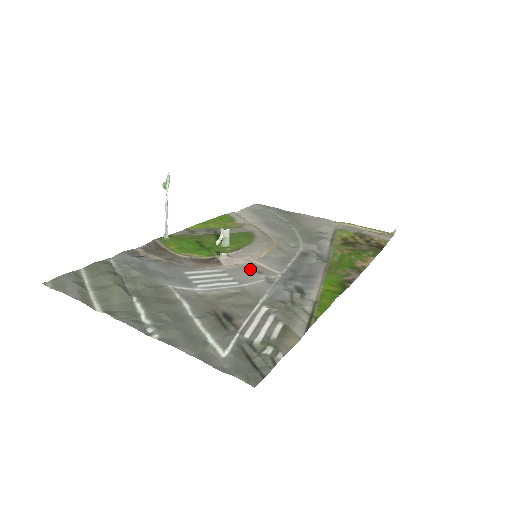
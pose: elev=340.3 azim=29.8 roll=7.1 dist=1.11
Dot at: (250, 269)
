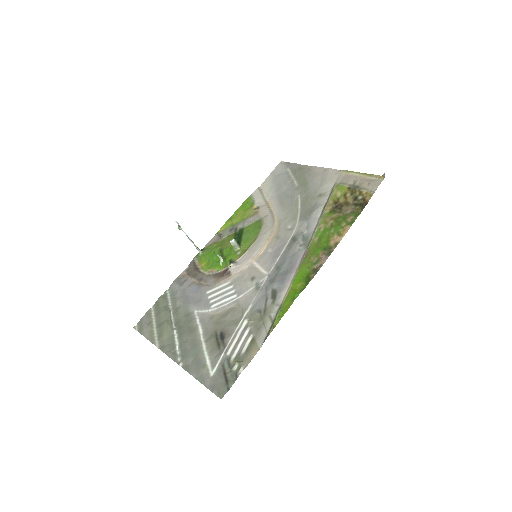
Dot at: (248, 275)
